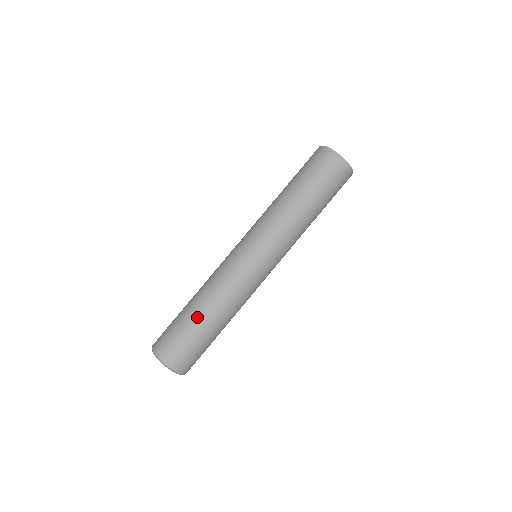
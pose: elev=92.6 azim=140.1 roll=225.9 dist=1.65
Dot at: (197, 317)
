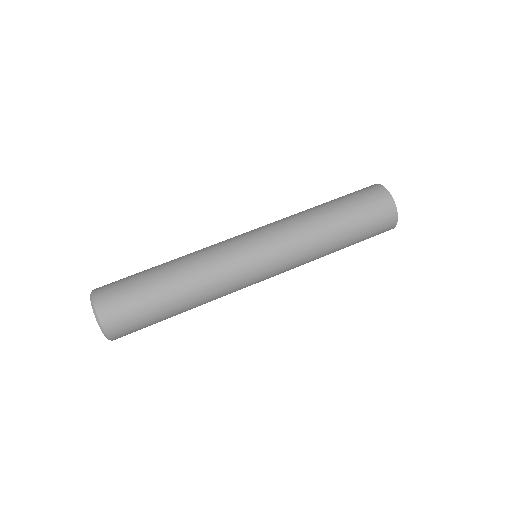
Dot at: (159, 276)
